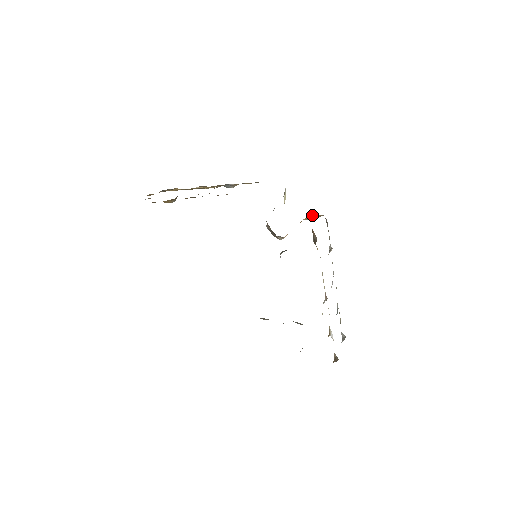
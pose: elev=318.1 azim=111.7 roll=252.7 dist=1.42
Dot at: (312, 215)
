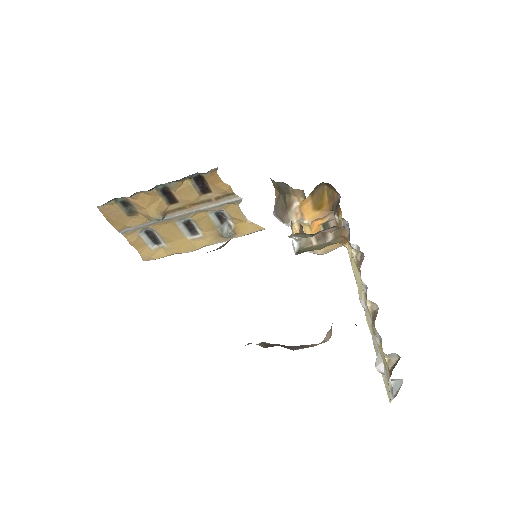
Dot at: (329, 226)
